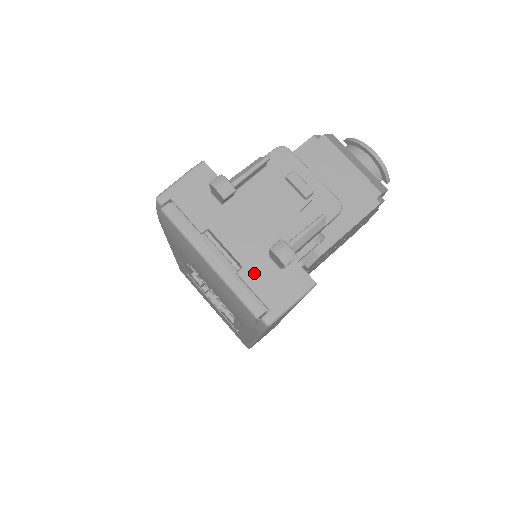
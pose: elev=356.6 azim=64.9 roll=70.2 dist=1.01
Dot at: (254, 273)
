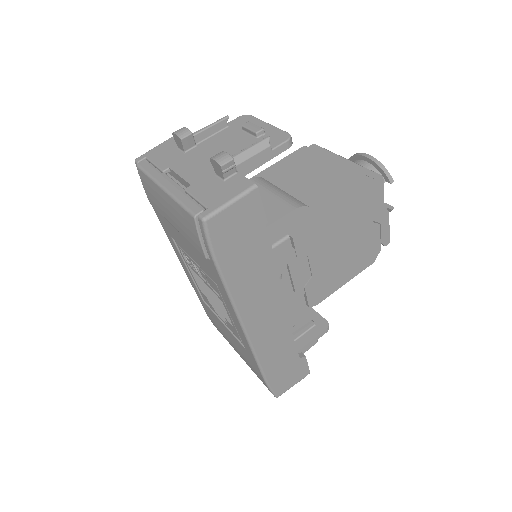
Dot at: (199, 187)
